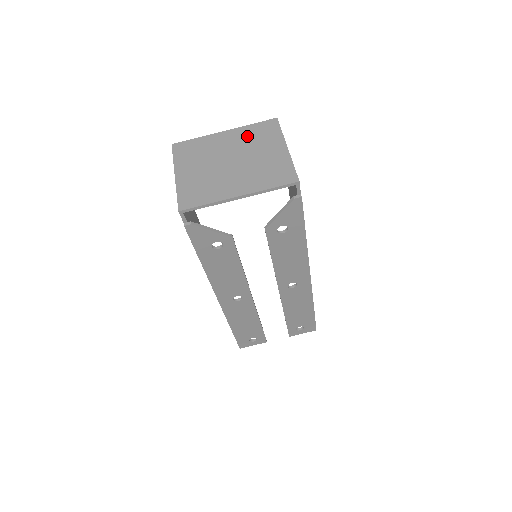
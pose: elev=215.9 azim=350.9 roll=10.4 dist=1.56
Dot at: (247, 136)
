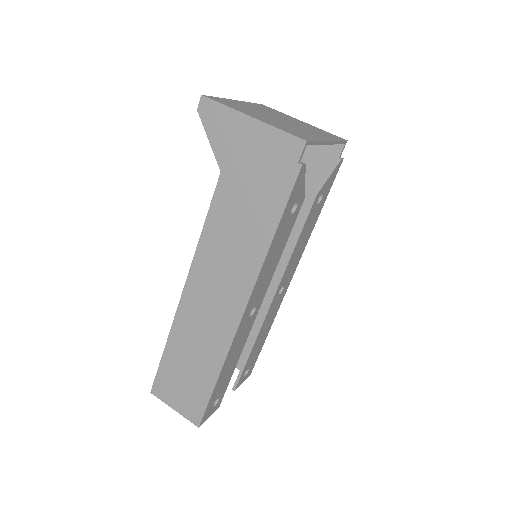
Dot at: (262, 108)
